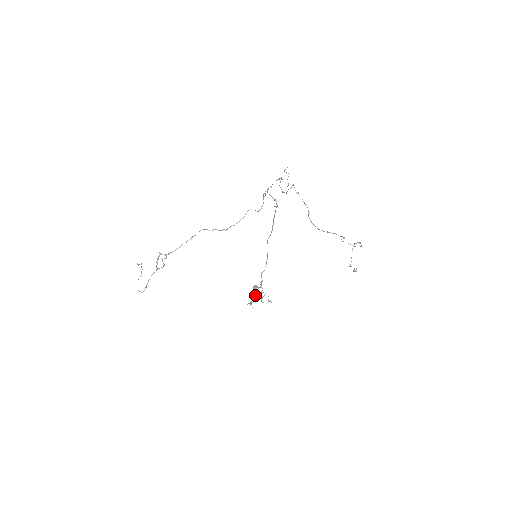
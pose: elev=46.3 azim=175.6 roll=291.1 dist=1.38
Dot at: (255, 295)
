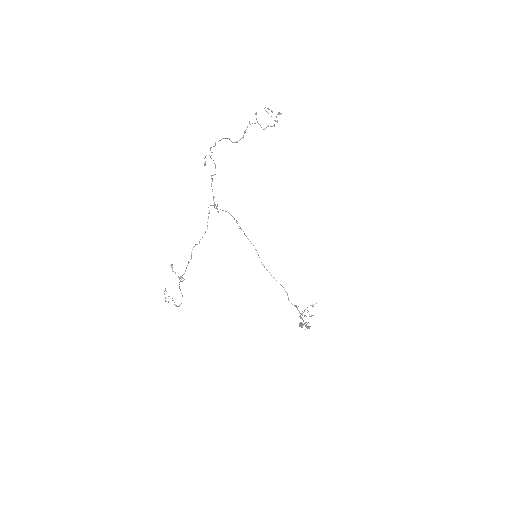
Dot at: occluded
